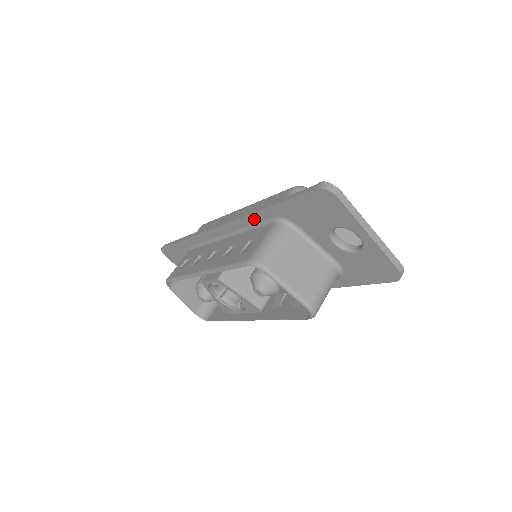
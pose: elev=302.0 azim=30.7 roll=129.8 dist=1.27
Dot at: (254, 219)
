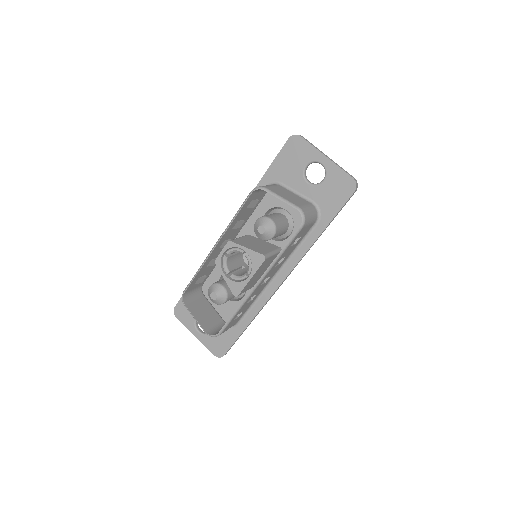
Dot at: occluded
